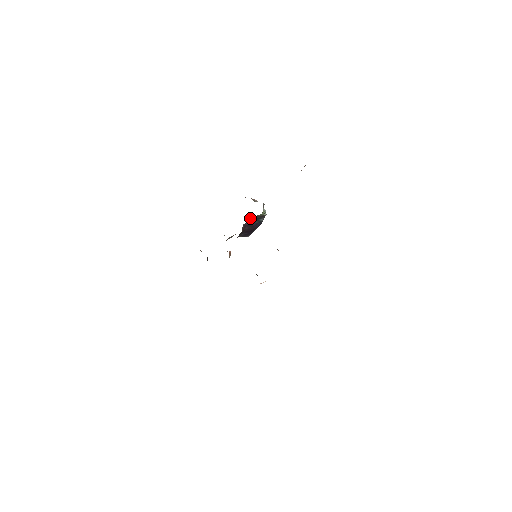
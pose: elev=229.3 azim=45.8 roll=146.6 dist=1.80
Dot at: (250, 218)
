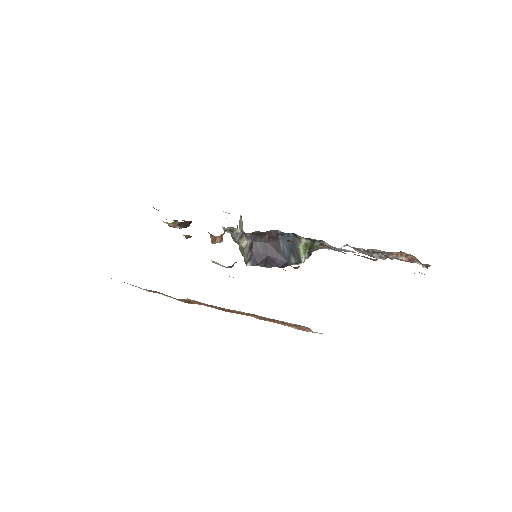
Dot at: (290, 237)
